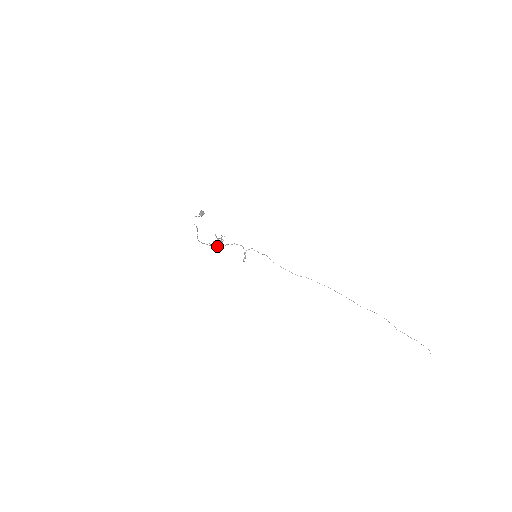
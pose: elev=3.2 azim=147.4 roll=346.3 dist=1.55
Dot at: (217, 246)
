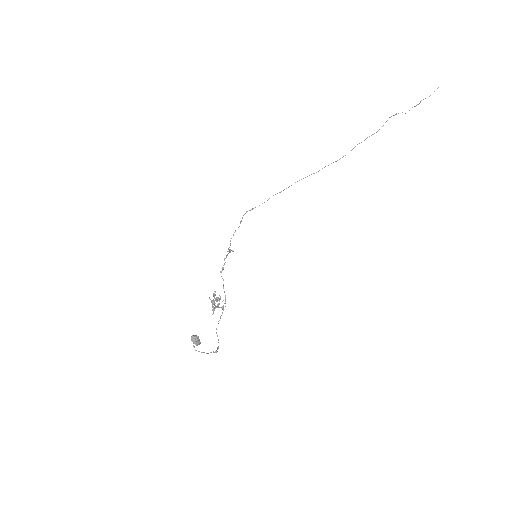
Dot at: (223, 309)
